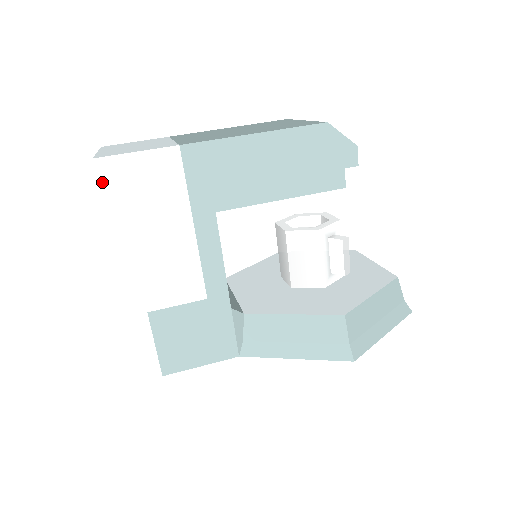
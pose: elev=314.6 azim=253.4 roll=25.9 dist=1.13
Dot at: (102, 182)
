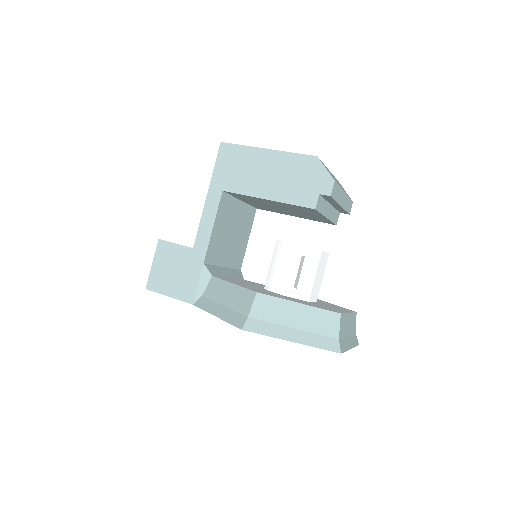
Dot at: (175, 150)
